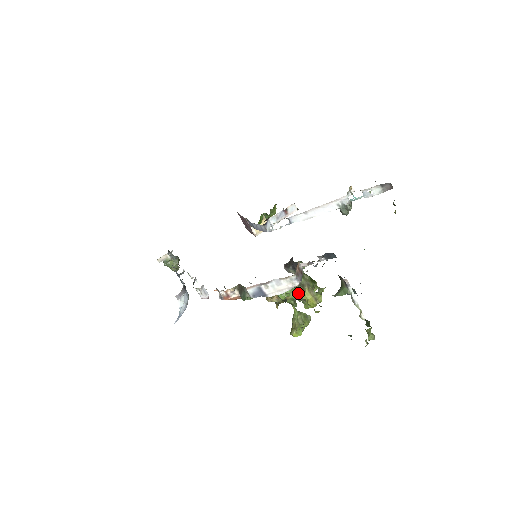
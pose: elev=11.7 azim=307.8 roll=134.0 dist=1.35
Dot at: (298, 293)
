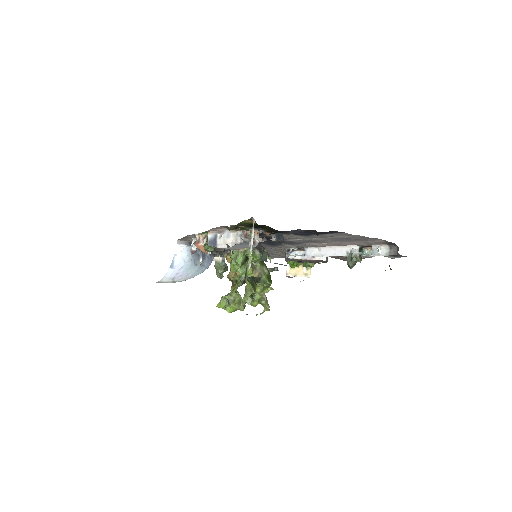
Dot at: (247, 273)
